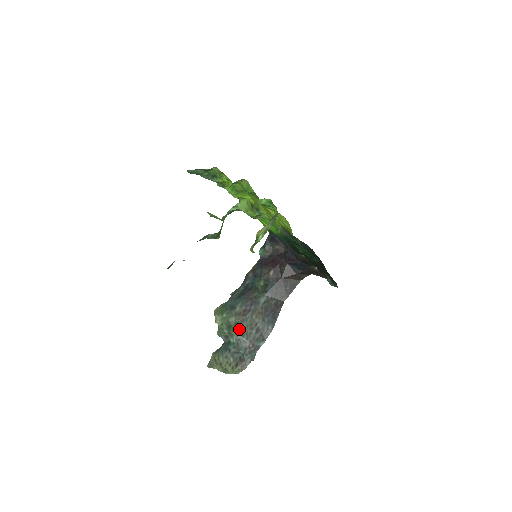
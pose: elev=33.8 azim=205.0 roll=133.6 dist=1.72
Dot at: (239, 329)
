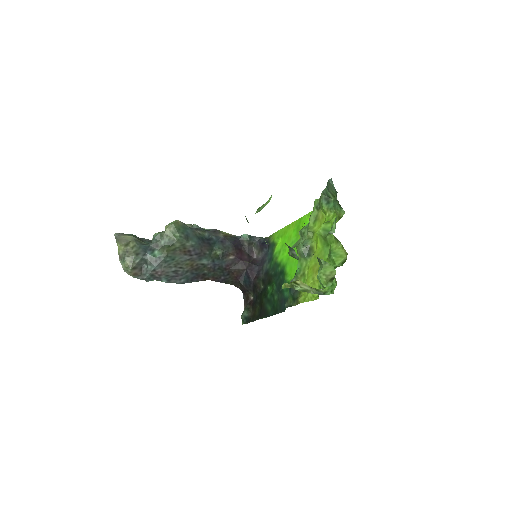
Dot at: (171, 256)
